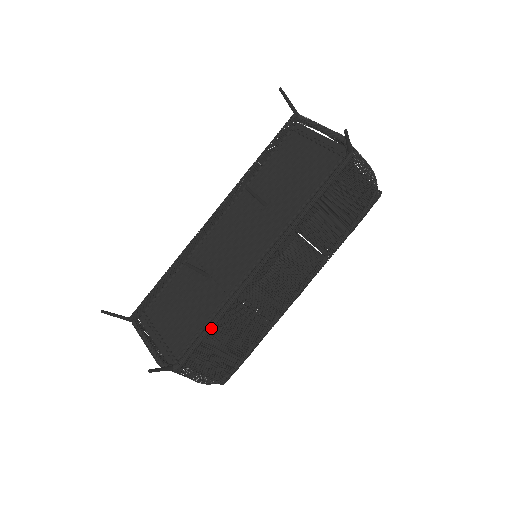
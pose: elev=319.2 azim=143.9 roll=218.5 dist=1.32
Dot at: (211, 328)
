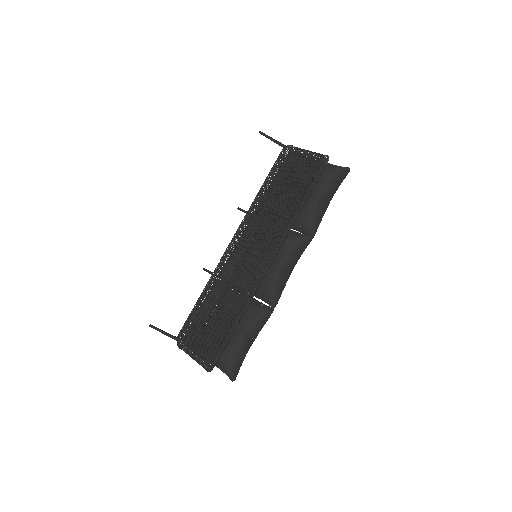
Dot at: (199, 299)
